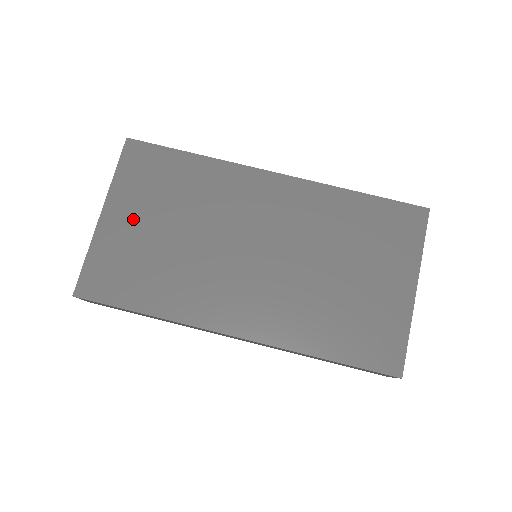
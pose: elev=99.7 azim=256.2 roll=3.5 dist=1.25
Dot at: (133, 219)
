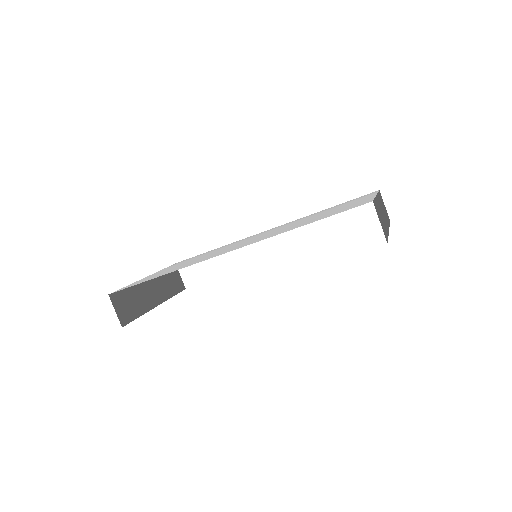
Dot at: occluded
